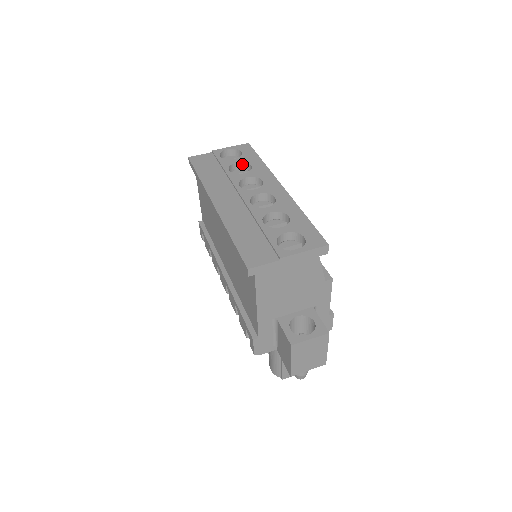
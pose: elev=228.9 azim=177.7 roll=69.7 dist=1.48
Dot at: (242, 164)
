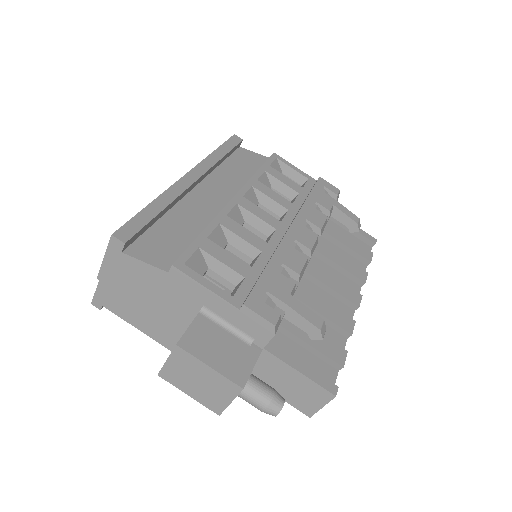
Dot at: occluded
